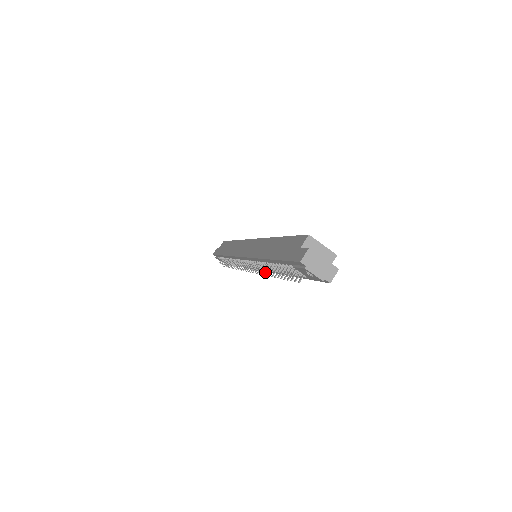
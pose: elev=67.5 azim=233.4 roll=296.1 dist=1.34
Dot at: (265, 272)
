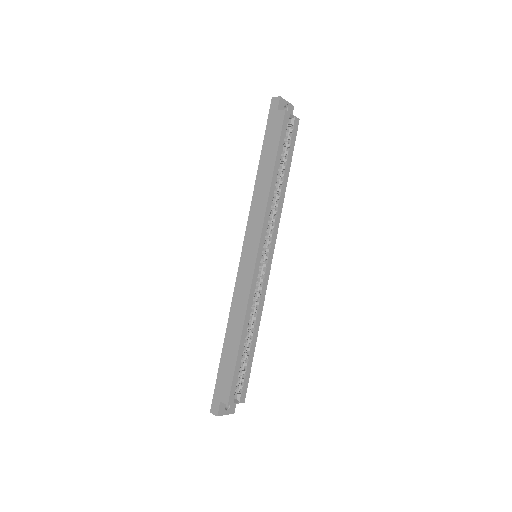
Dot at: occluded
